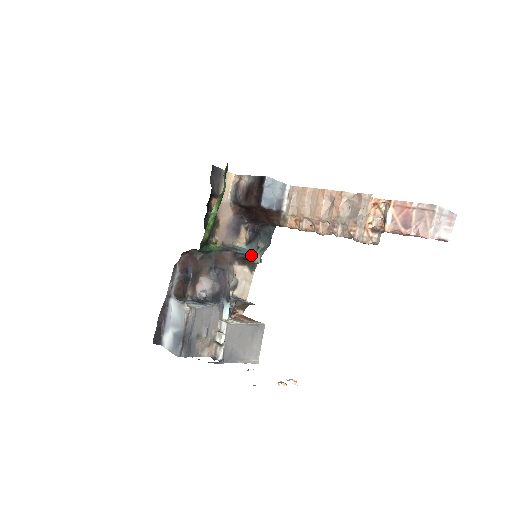
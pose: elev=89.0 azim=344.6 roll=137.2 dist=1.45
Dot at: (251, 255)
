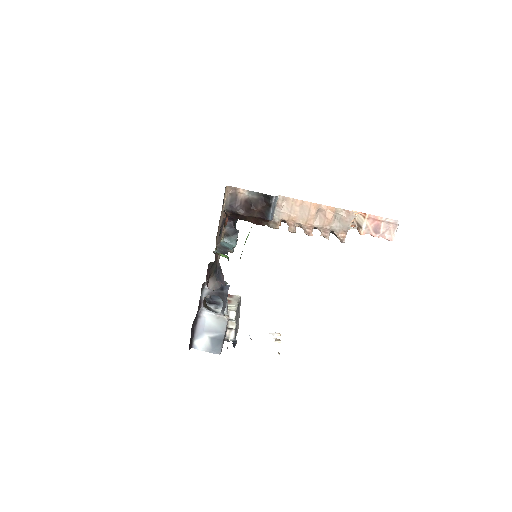
Dot at: occluded
